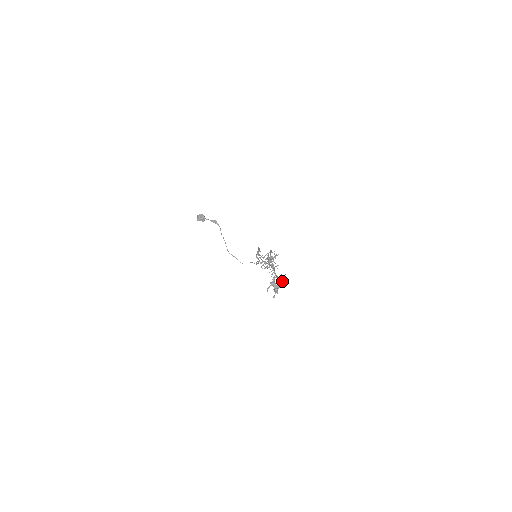
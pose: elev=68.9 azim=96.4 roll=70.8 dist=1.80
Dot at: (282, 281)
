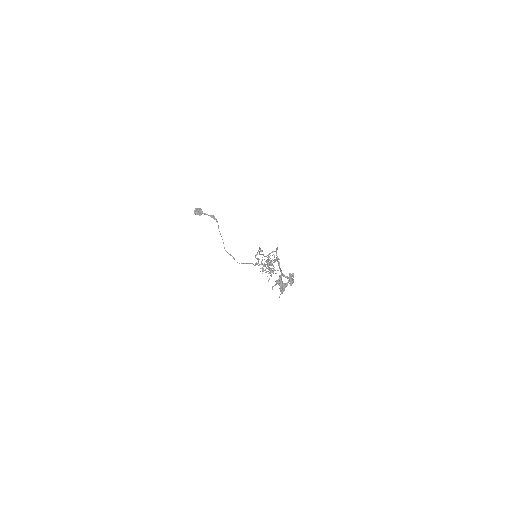
Dot at: (290, 280)
